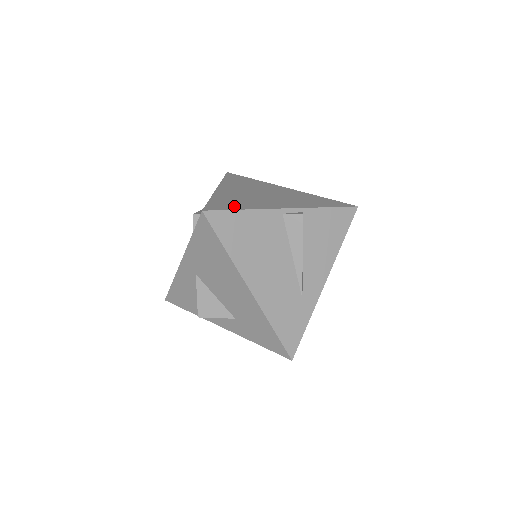
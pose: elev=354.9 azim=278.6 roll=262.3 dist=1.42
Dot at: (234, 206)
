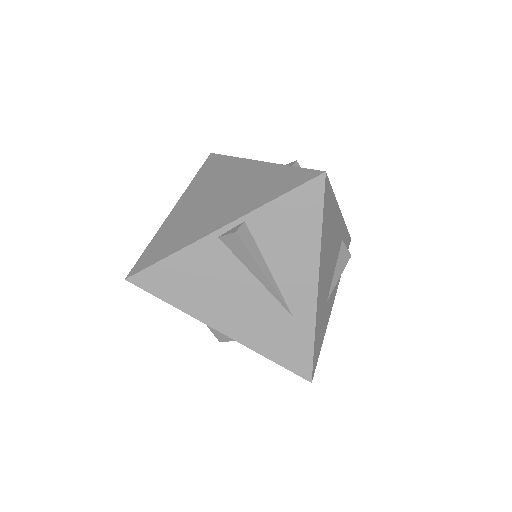
Dot at: (163, 252)
